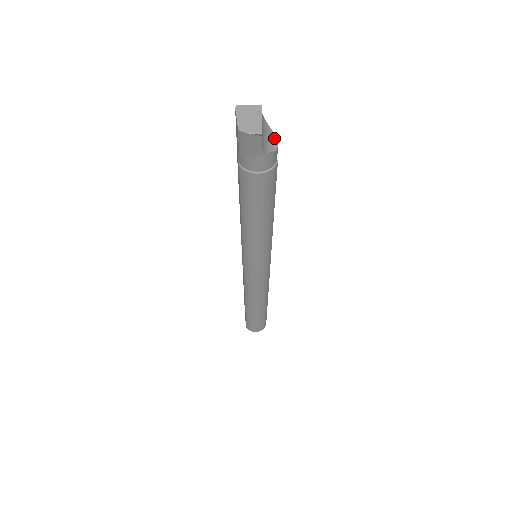
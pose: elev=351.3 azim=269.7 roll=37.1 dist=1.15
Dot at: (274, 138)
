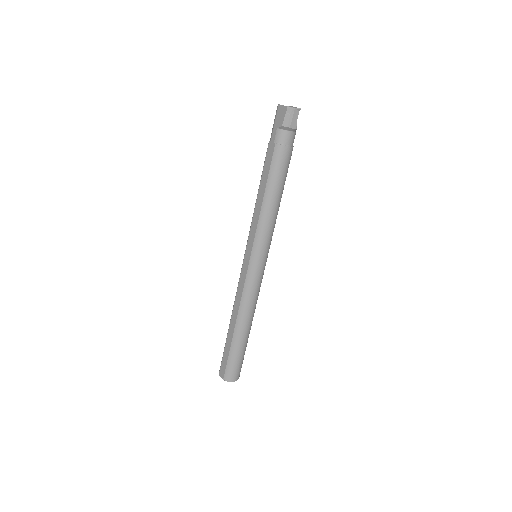
Dot at: occluded
